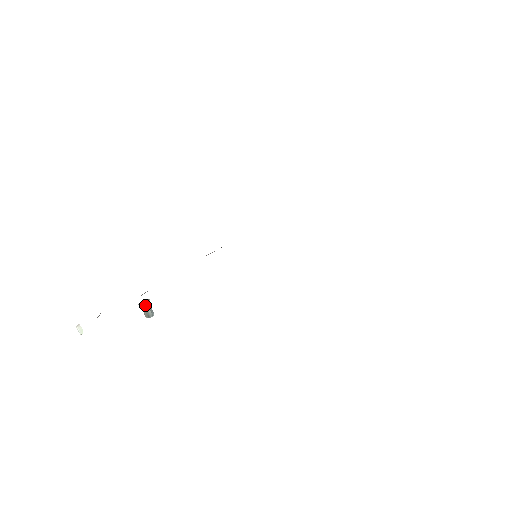
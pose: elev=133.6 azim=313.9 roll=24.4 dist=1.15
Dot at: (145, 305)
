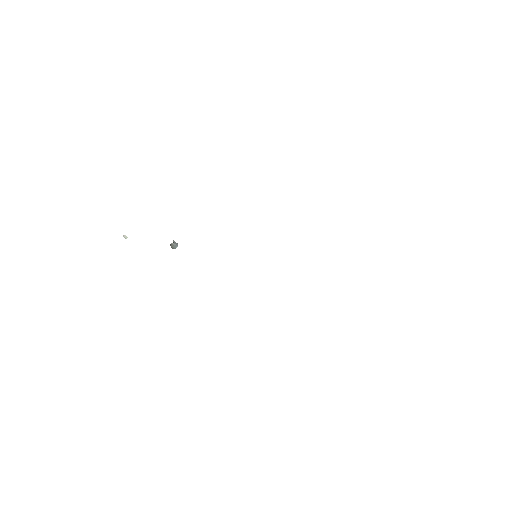
Dot at: (170, 244)
